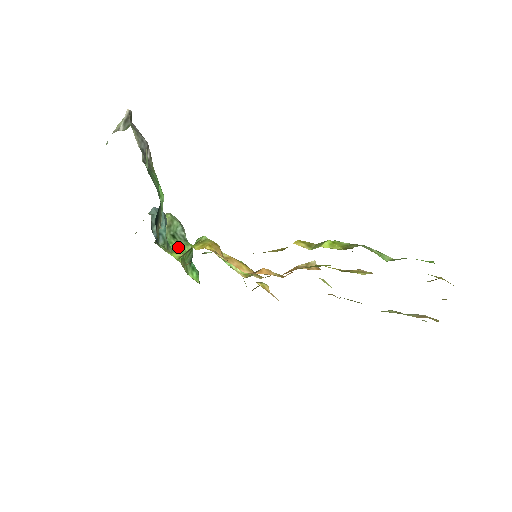
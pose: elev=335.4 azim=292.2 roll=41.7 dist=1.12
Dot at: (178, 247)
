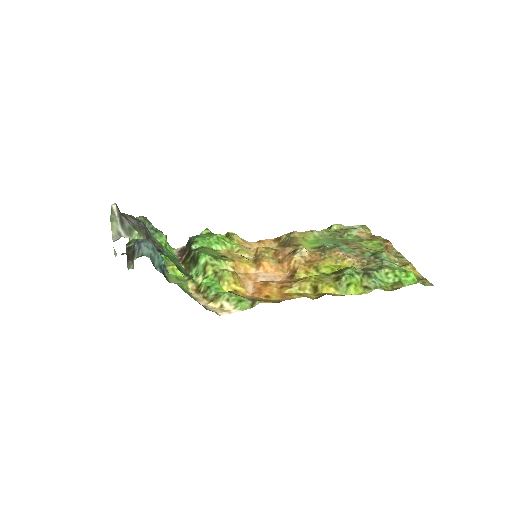
Dot at: occluded
